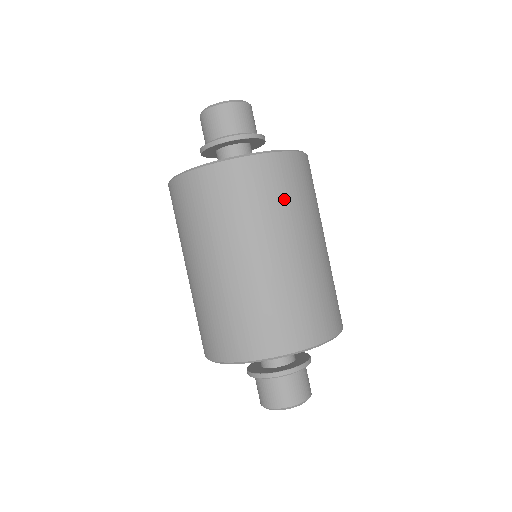
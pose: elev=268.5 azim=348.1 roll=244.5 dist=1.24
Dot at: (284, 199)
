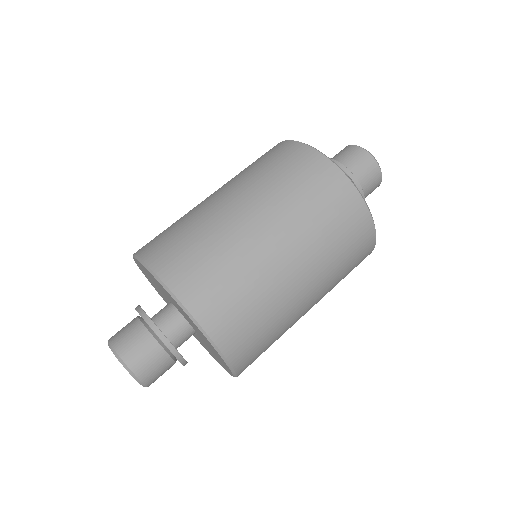
Dot at: (344, 276)
